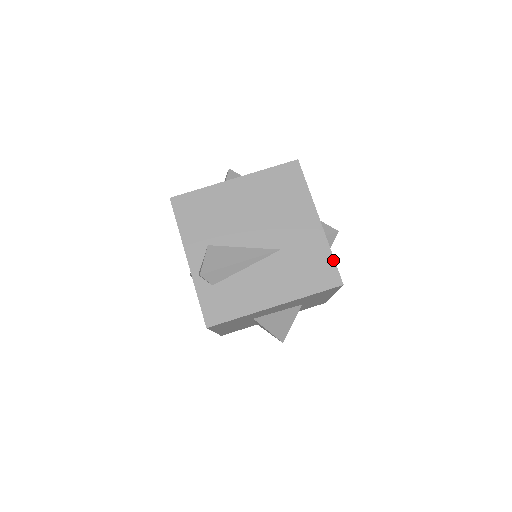
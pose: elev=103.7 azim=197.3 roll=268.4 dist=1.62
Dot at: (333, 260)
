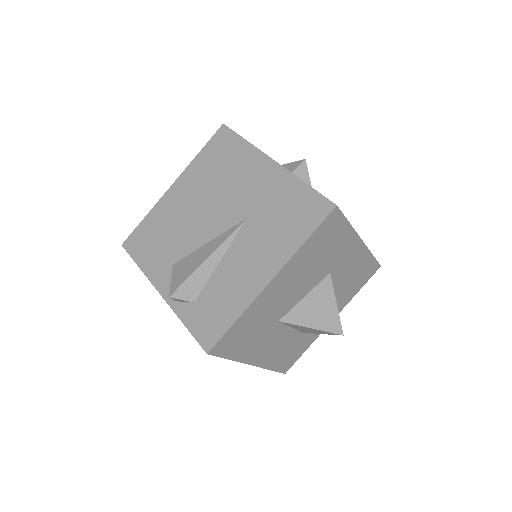
Dot at: (310, 188)
